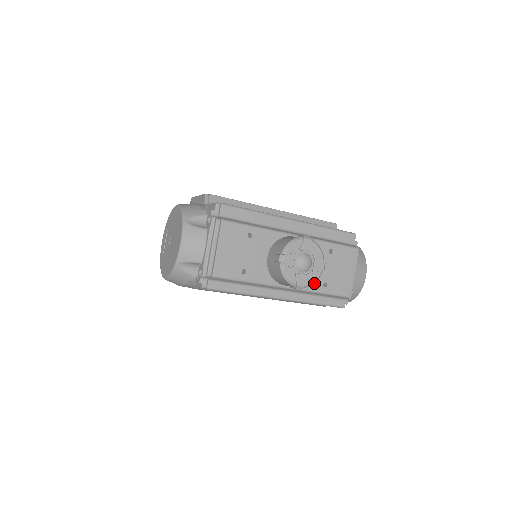
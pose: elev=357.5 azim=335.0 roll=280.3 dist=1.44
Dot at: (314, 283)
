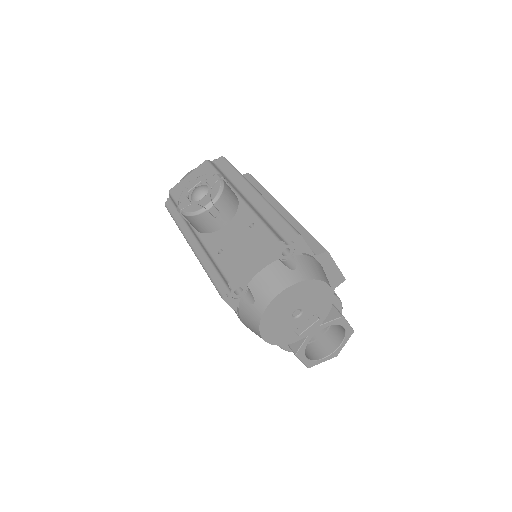
Dot at: (214, 243)
